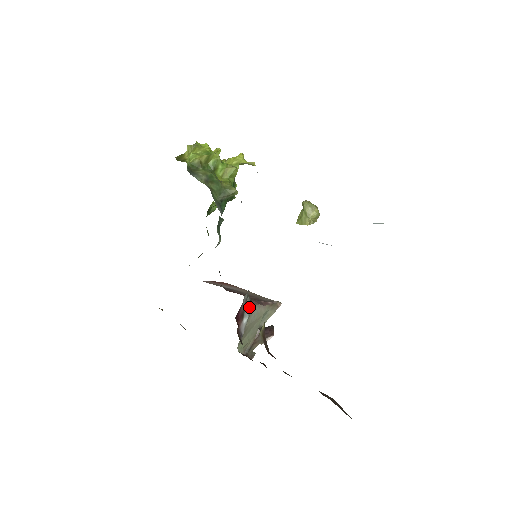
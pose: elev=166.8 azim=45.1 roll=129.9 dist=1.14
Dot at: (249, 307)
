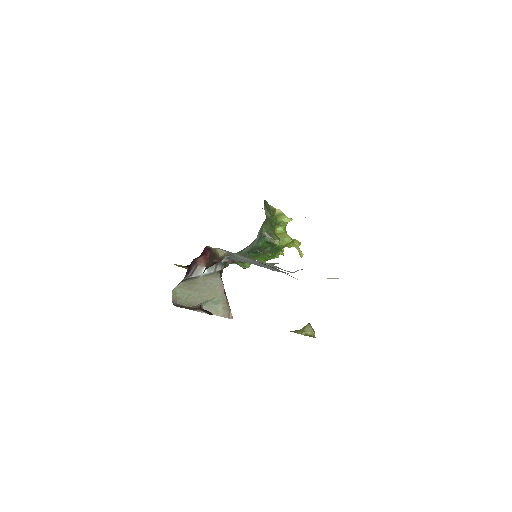
Dot at: (216, 271)
